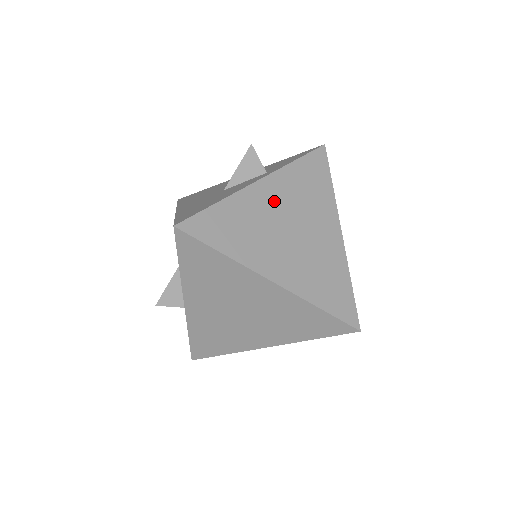
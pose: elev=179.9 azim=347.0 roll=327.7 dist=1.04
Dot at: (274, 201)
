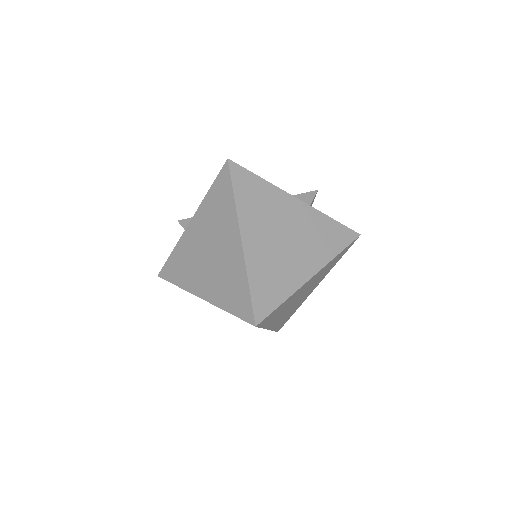
Dot at: (293, 215)
